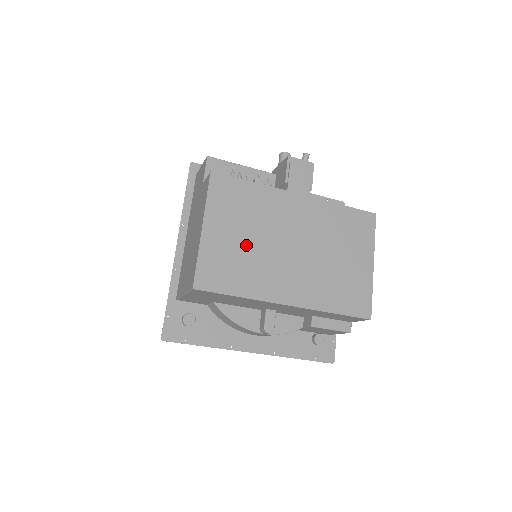
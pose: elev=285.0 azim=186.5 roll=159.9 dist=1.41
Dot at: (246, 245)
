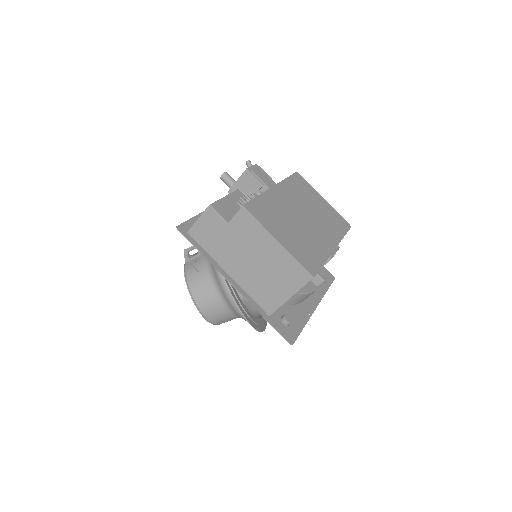
Dot at: (296, 234)
